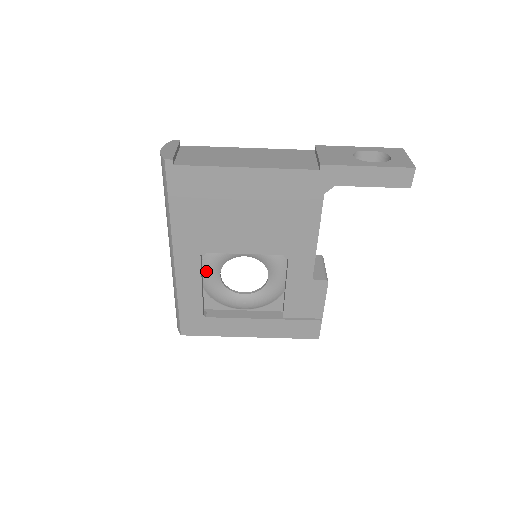
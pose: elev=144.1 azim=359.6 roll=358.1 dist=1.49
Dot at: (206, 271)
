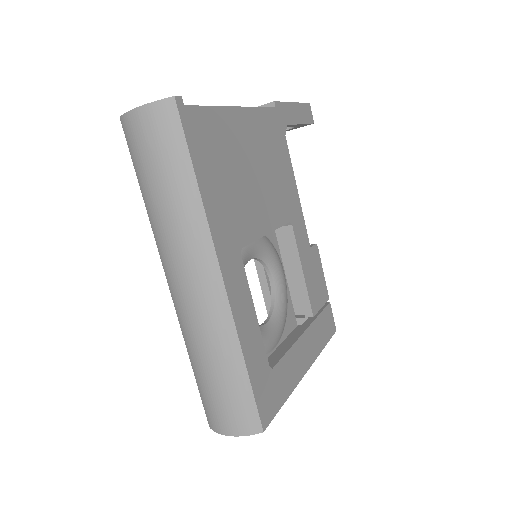
Dot at: occluded
